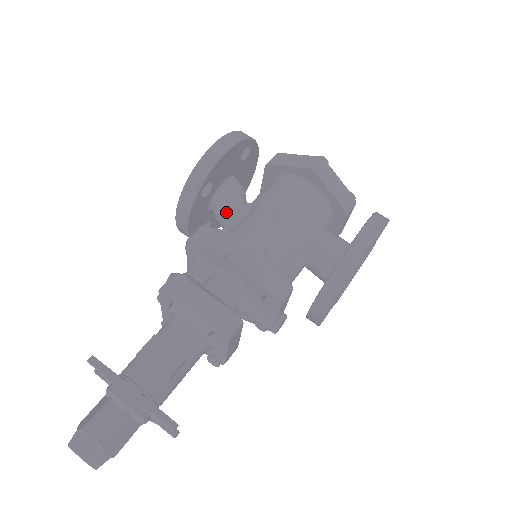
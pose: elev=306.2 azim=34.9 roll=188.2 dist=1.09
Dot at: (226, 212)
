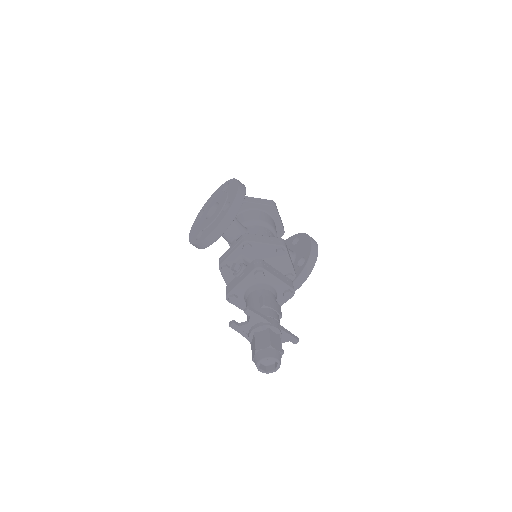
Dot at: (238, 228)
